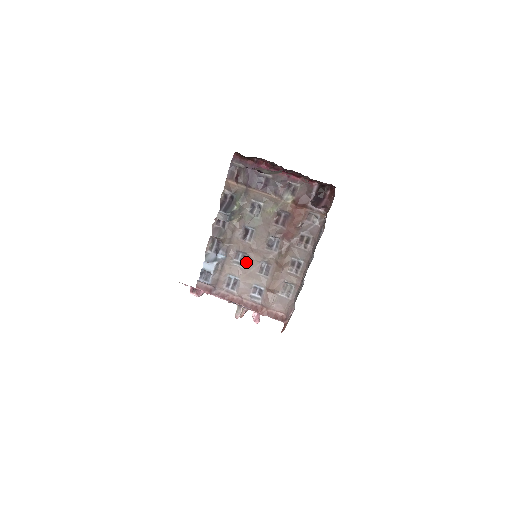
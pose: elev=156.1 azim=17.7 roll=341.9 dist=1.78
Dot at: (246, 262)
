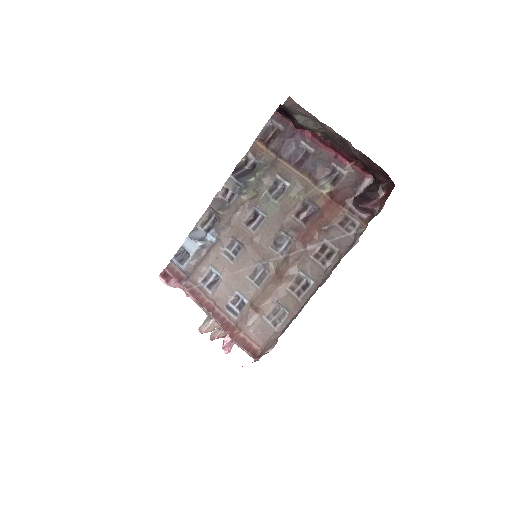
Dot at: (239, 257)
